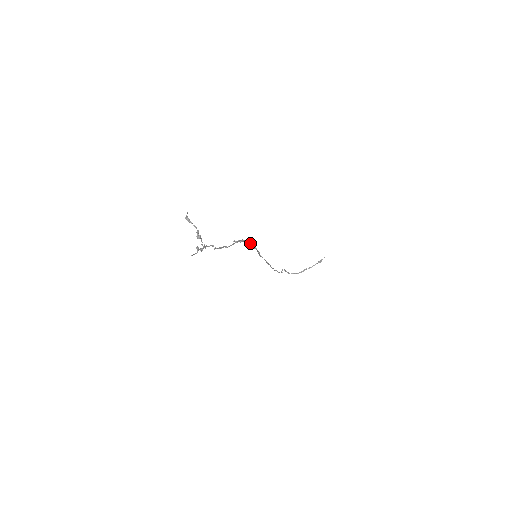
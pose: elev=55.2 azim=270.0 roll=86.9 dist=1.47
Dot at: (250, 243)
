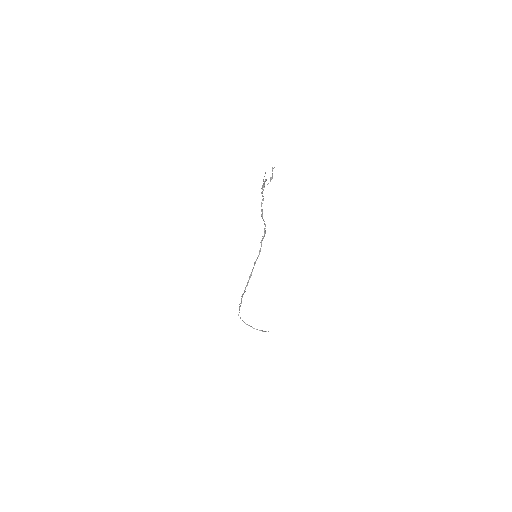
Dot at: occluded
